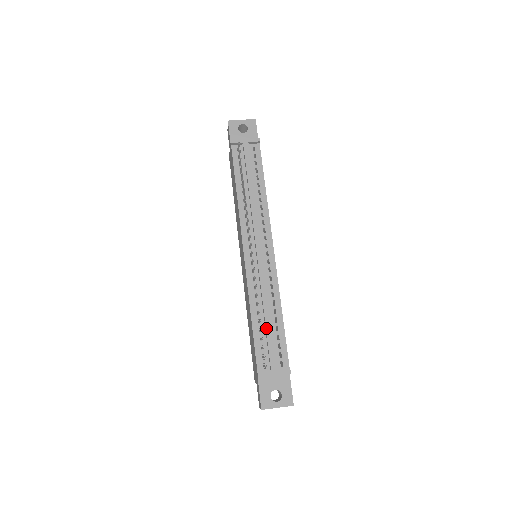
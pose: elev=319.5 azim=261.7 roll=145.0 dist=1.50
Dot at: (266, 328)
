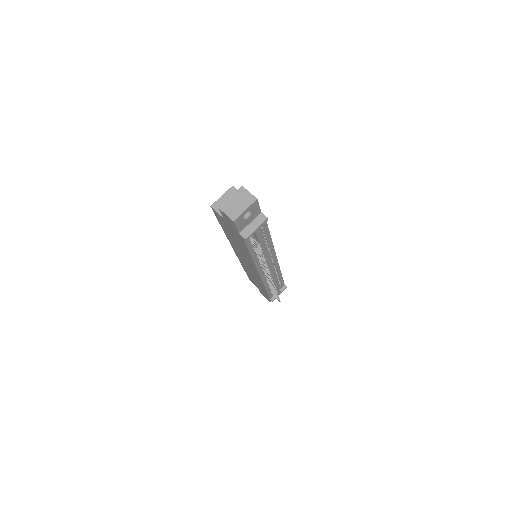
Dot at: occluded
